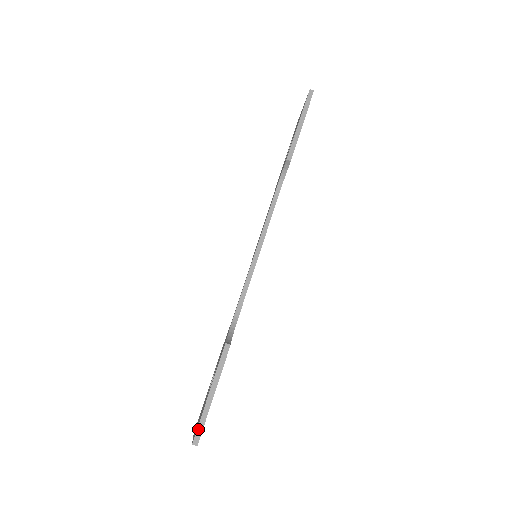
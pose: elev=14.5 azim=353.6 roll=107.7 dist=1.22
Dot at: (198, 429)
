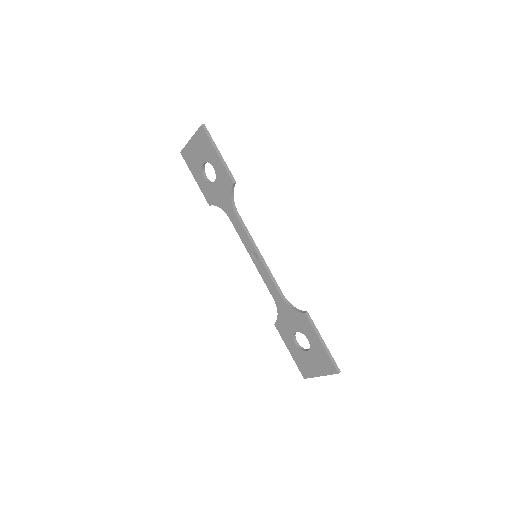
Dot at: (334, 364)
